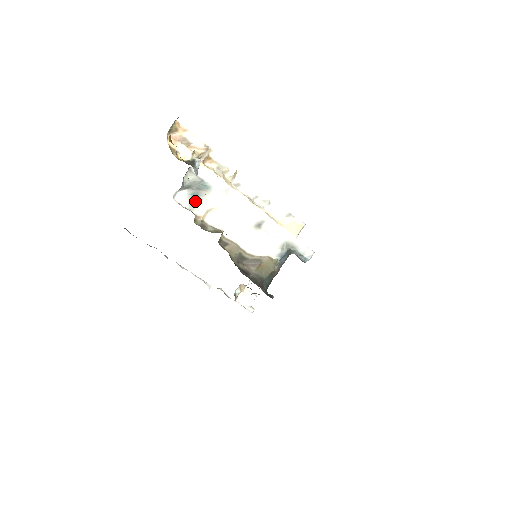
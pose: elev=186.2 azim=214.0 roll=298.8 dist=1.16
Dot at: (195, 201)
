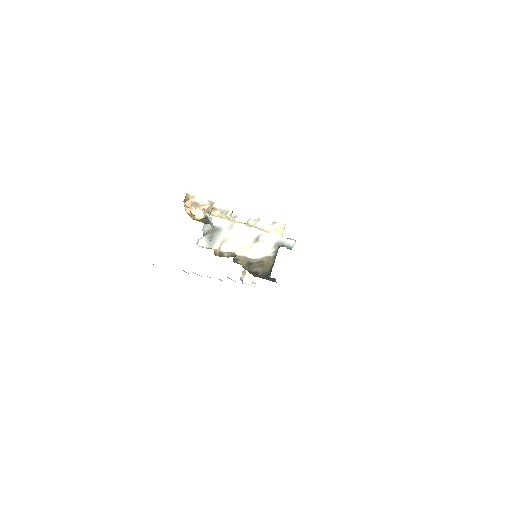
Dot at: (212, 241)
